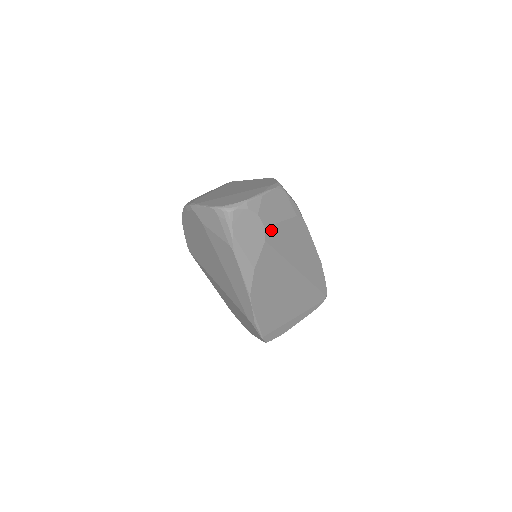
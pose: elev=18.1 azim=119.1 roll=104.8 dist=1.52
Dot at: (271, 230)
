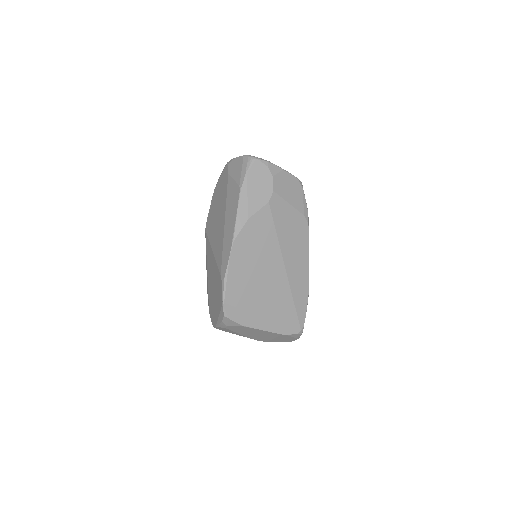
Dot at: (277, 200)
